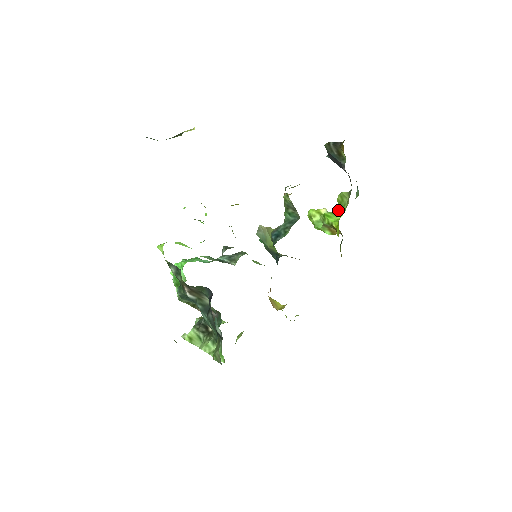
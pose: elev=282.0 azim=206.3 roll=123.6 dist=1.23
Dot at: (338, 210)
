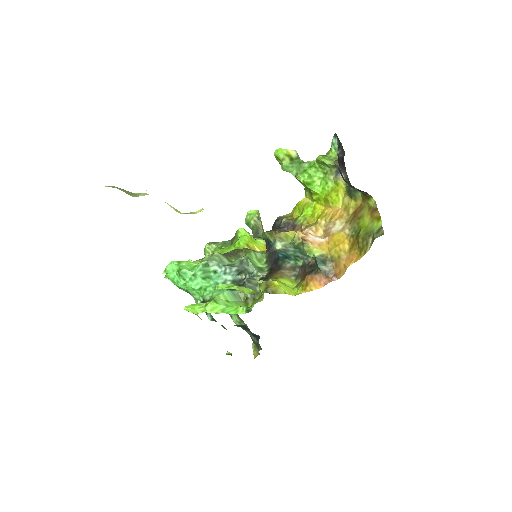
Dot at: (315, 168)
